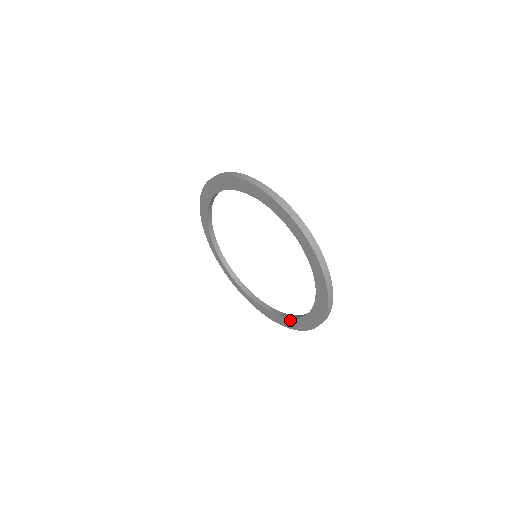
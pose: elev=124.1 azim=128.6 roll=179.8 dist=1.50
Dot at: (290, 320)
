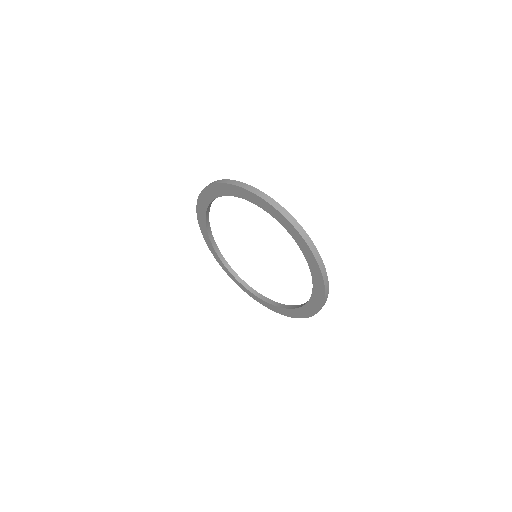
Dot at: (302, 308)
